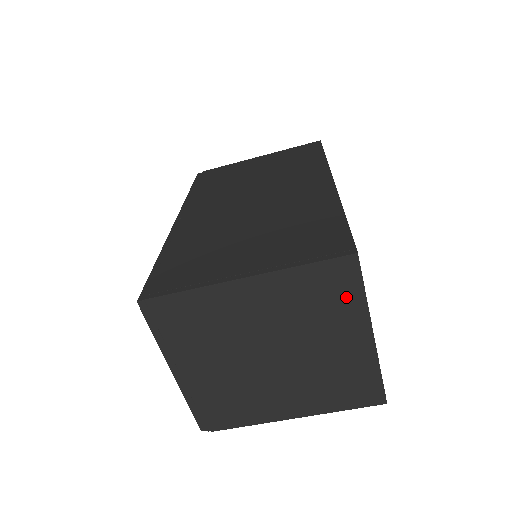
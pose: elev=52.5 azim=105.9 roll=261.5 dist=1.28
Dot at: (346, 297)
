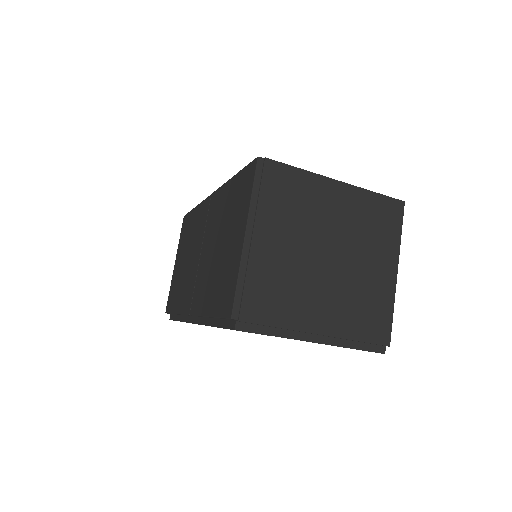
Dot at: (390, 230)
